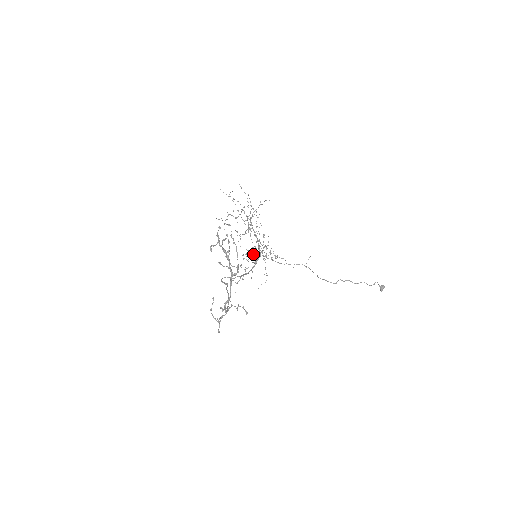
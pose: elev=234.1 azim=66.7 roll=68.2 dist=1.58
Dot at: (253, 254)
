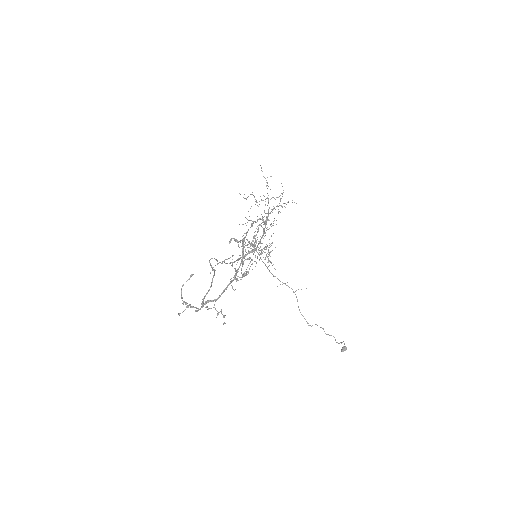
Dot at: (254, 252)
